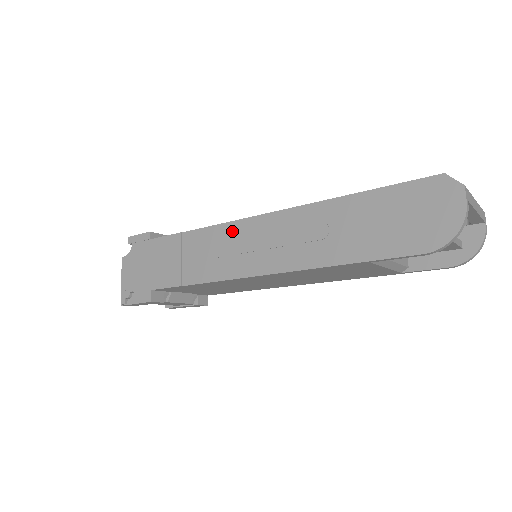
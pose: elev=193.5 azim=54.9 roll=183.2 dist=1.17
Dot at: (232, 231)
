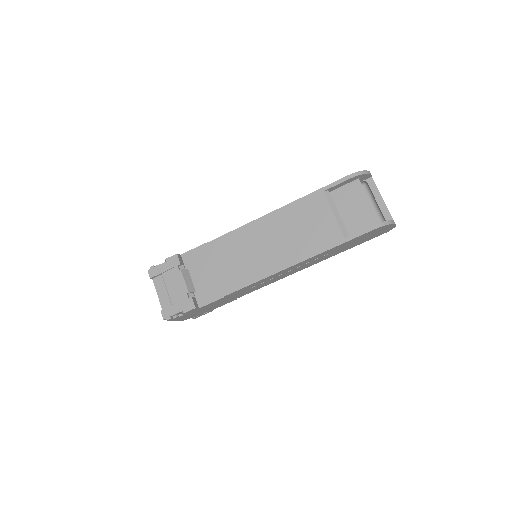
Dot at: occluded
